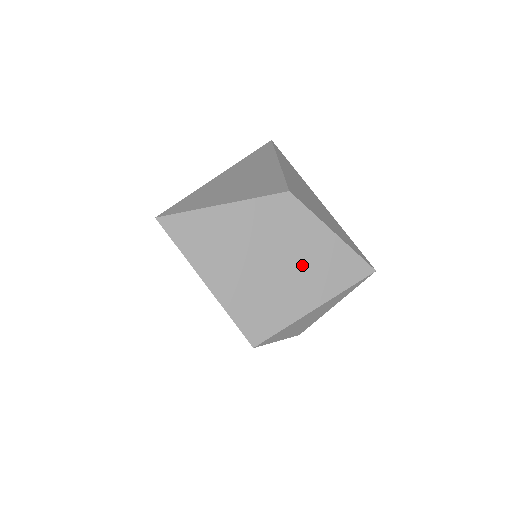
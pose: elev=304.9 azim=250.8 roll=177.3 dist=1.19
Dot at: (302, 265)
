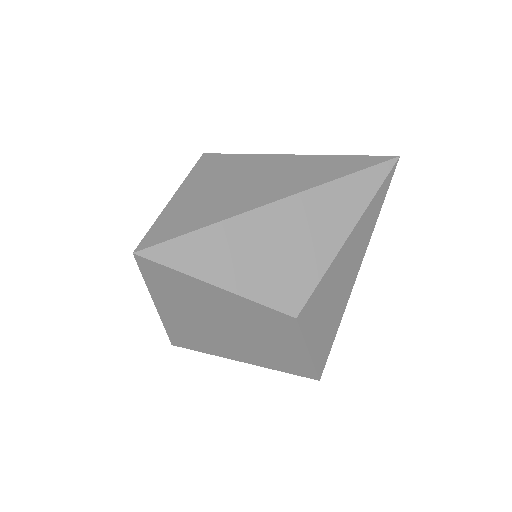
Dot at: (257, 346)
